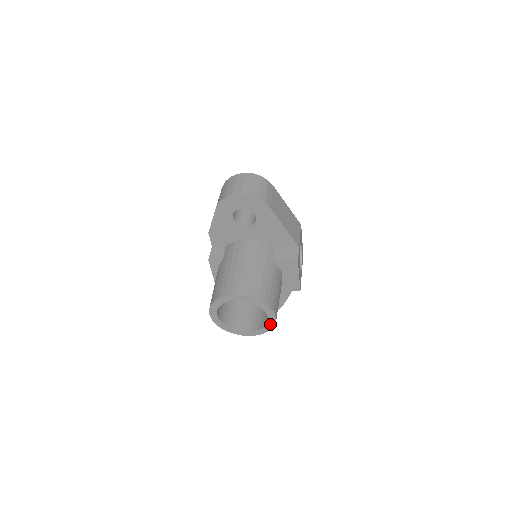
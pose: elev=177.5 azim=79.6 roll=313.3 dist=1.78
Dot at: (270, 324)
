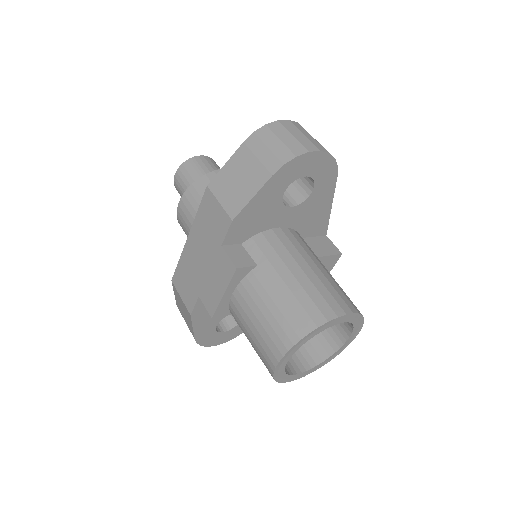
Dot at: (339, 350)
